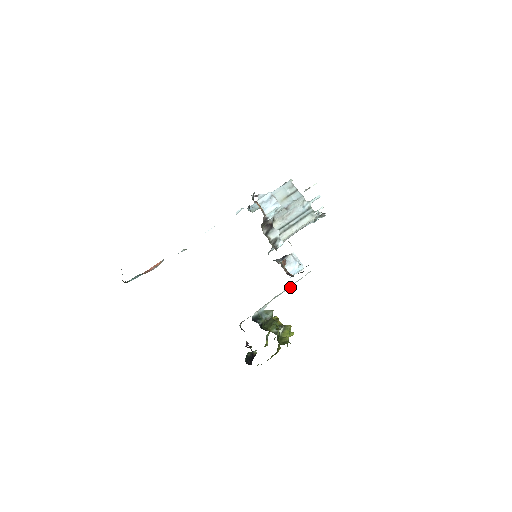
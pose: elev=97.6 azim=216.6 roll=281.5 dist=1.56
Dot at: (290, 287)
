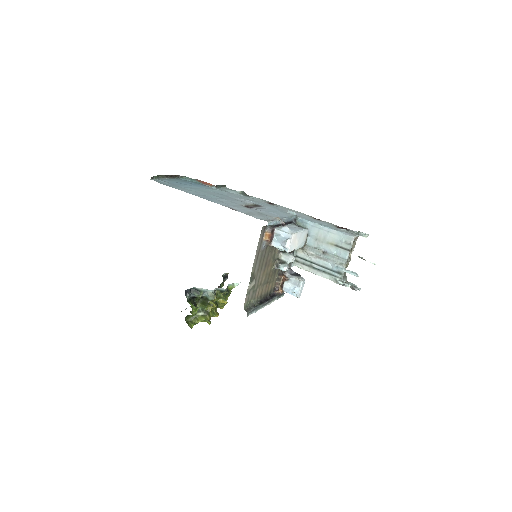
Dot at: occluded
